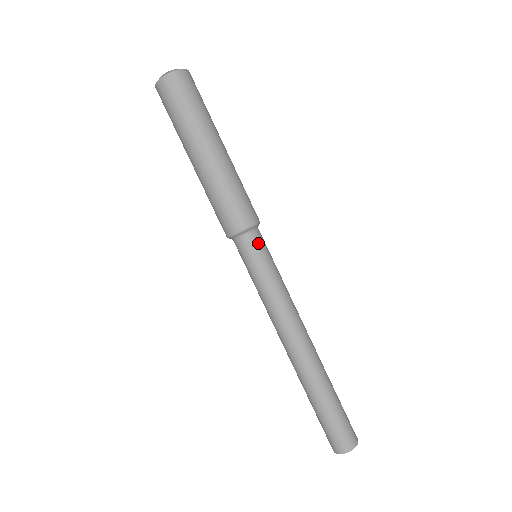
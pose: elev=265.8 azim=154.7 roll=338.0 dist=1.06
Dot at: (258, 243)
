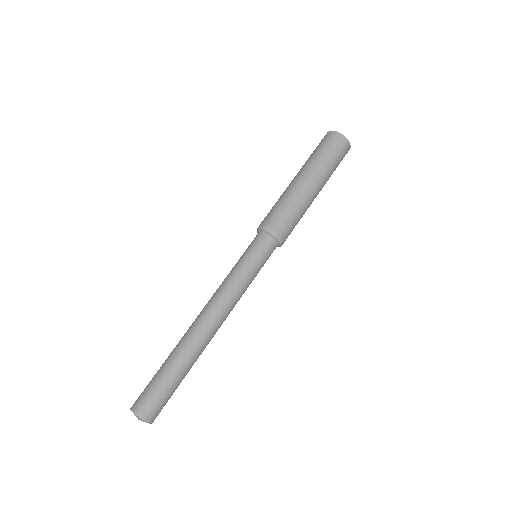
Dot at: (267, 249)
